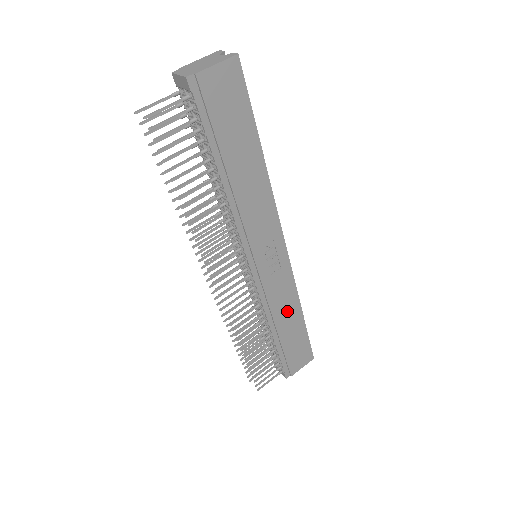
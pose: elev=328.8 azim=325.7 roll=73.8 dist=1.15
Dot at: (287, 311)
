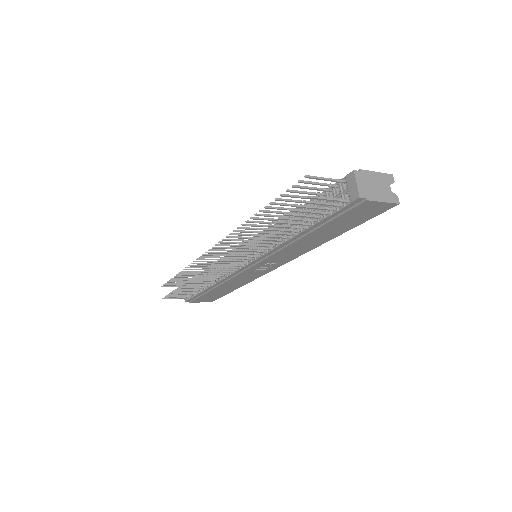
Dot at: (233, 284)
